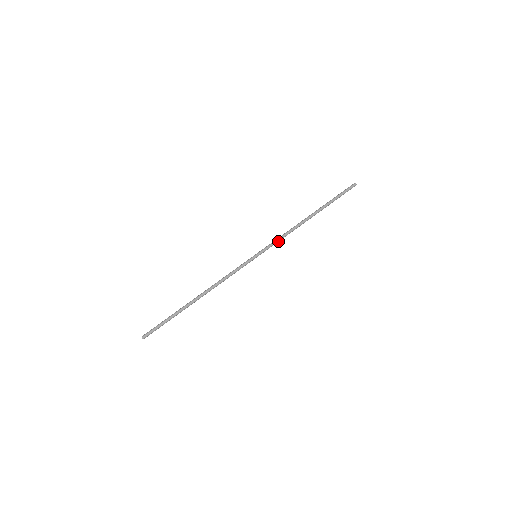
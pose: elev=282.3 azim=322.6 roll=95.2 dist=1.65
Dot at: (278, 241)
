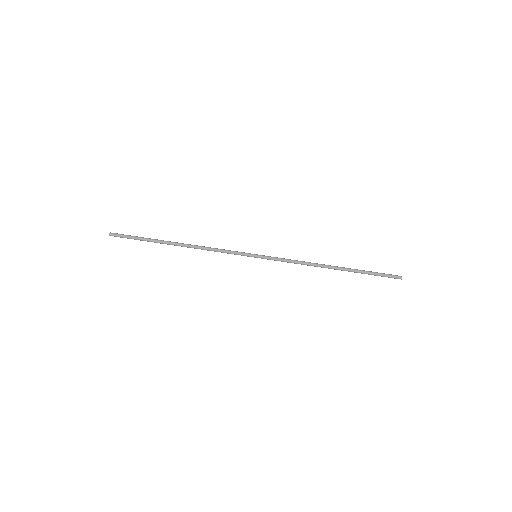
Dot at: (286, 261)
